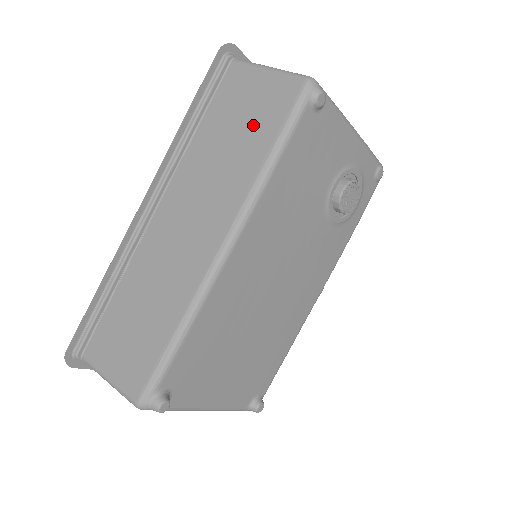
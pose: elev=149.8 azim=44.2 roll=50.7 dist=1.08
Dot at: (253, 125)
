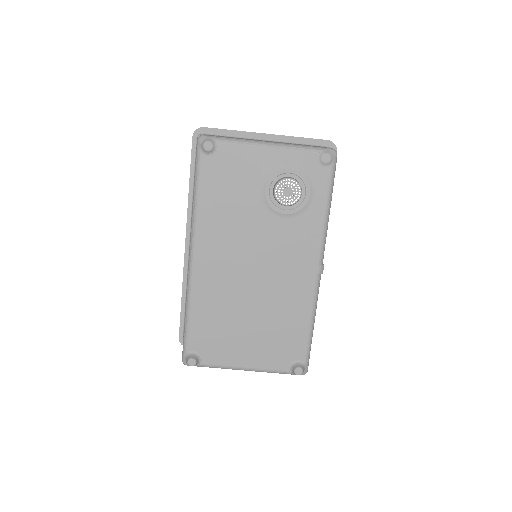
Dot at: occluded
